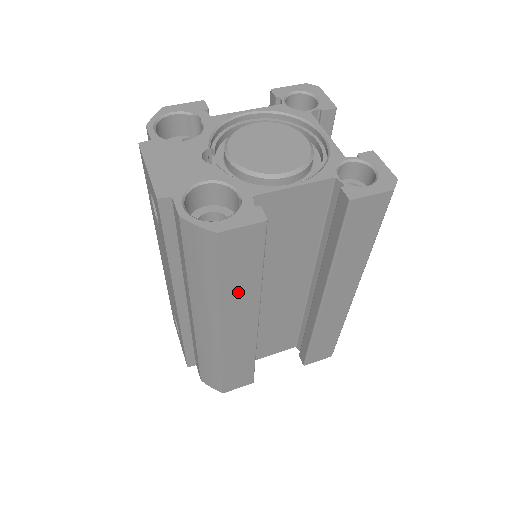
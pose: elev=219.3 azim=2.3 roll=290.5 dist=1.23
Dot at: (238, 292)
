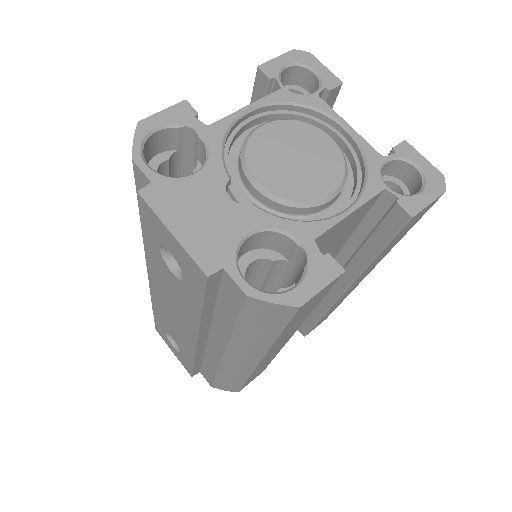
Dot at: (289, 331)
